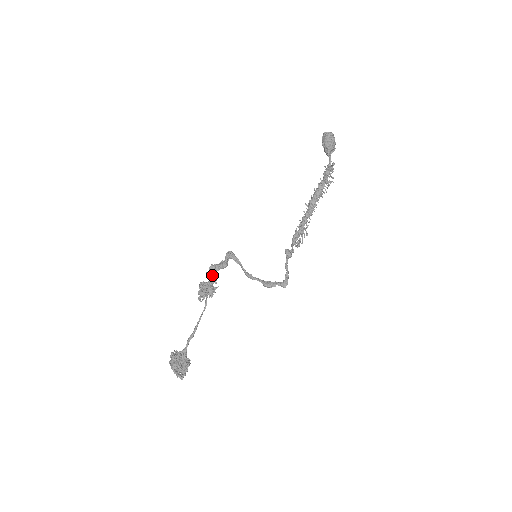
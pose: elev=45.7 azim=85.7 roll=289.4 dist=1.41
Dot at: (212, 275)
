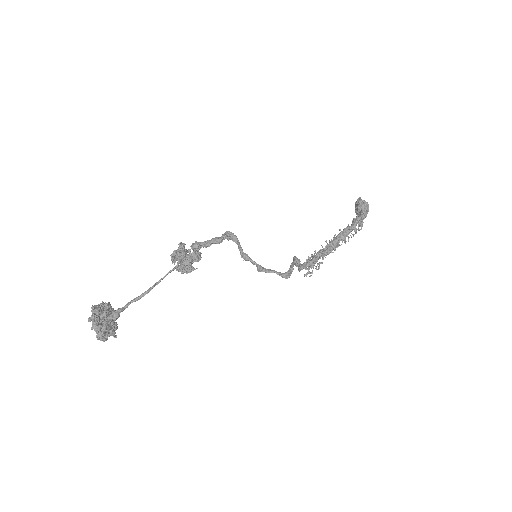
Dot at: (198, 246)
